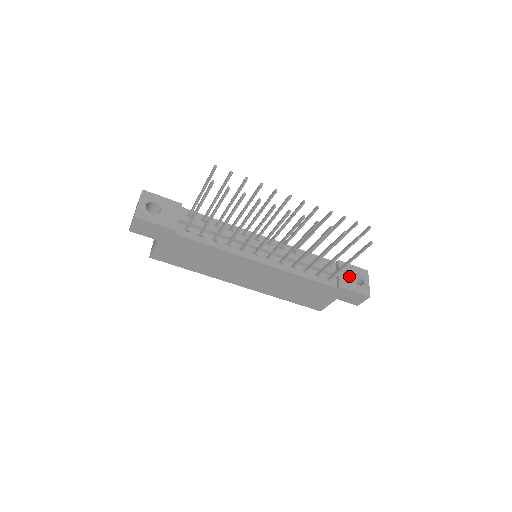
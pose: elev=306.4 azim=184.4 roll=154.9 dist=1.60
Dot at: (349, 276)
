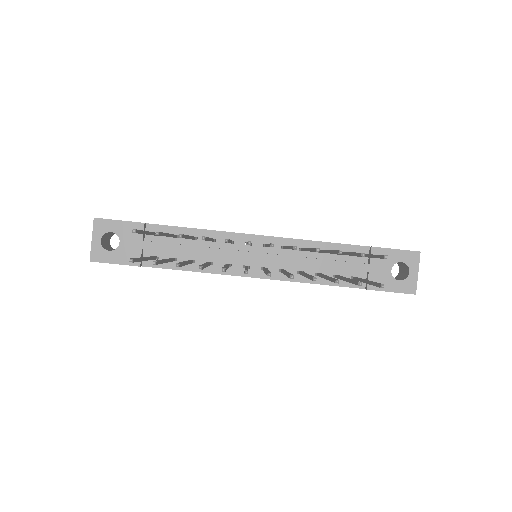
Dot at: (385, 269)
